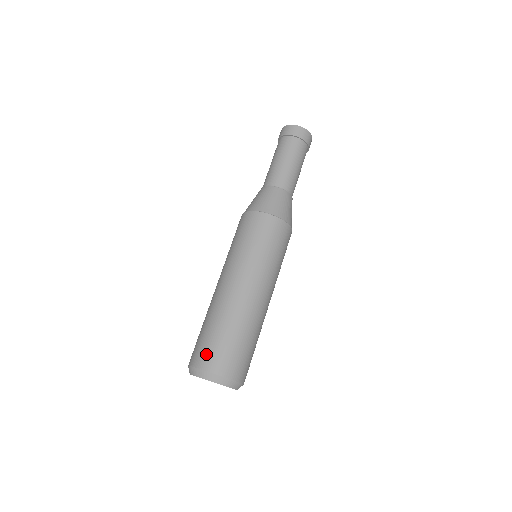
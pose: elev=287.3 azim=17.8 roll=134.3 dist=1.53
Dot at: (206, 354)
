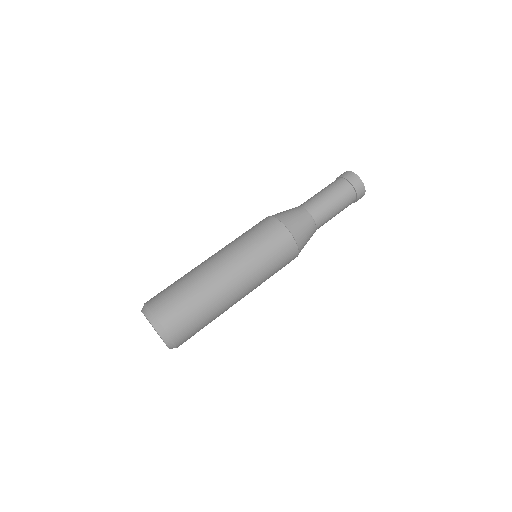
Dot at: occluded
